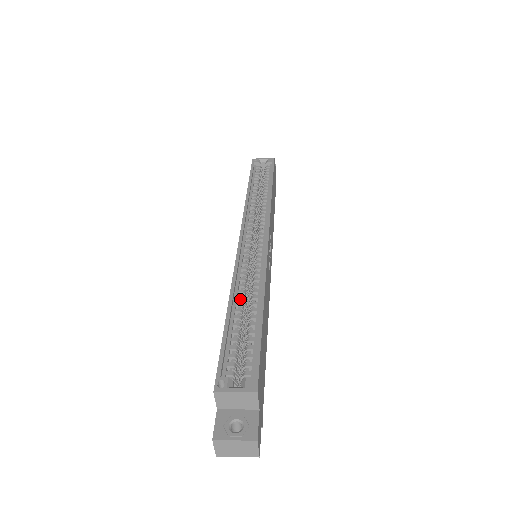
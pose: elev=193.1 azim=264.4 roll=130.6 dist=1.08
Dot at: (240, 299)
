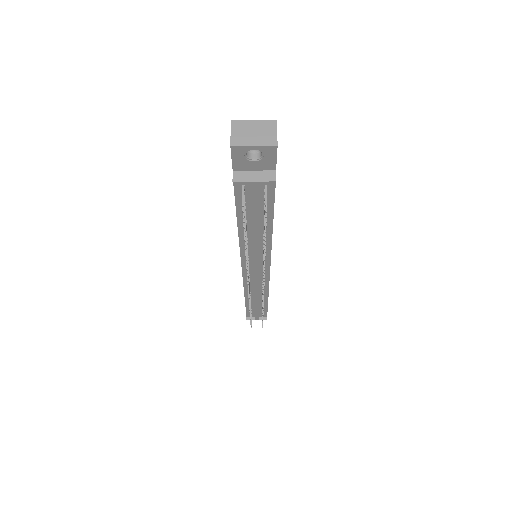
Dot at: occluded
